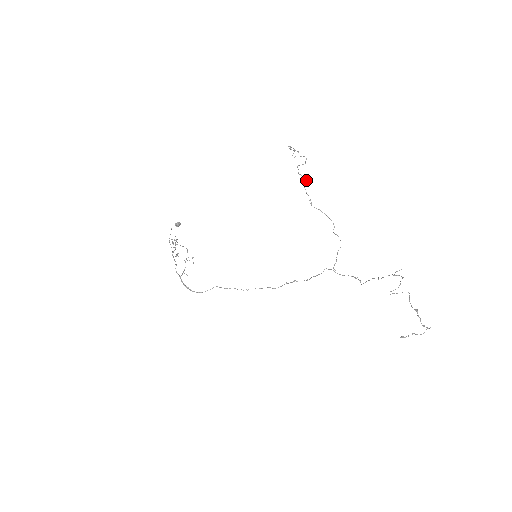
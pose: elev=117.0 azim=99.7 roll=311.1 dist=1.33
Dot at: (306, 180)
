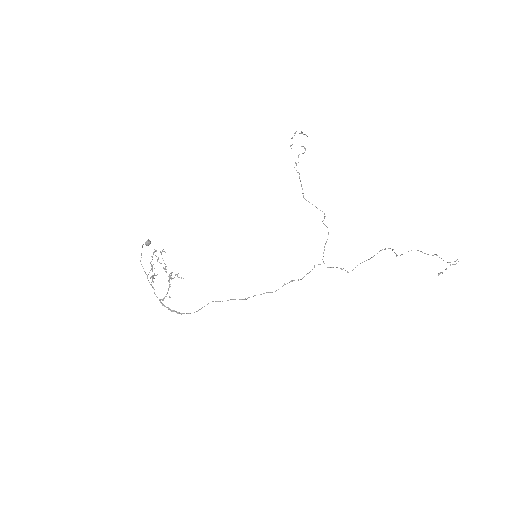
Dot at: (299, 173)
